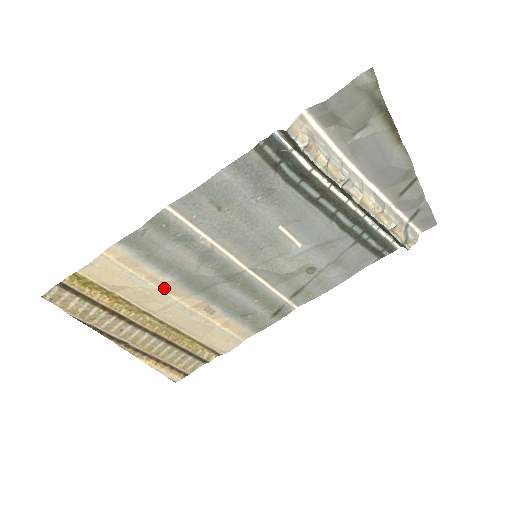
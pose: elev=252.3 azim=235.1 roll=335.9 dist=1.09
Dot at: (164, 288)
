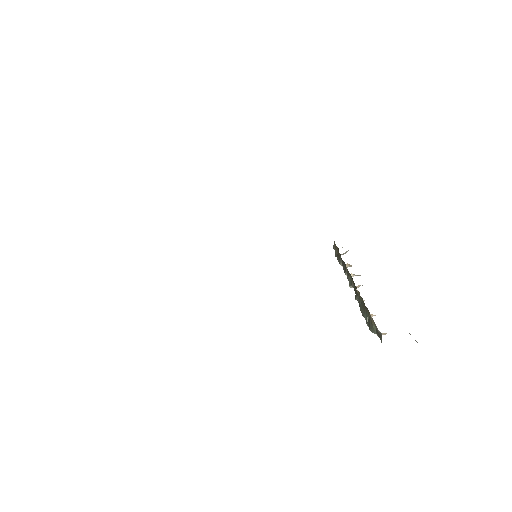
Dot at: occluded
